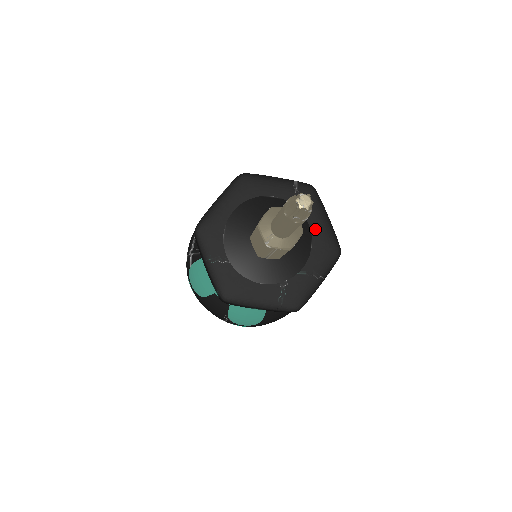
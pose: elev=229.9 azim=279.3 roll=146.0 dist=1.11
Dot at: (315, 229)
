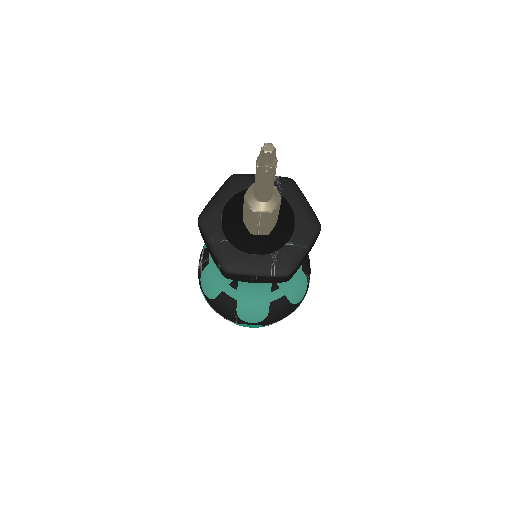
Dot at: (297, 209)
